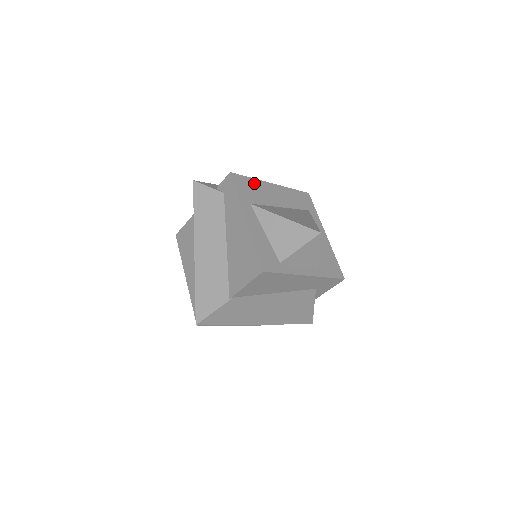
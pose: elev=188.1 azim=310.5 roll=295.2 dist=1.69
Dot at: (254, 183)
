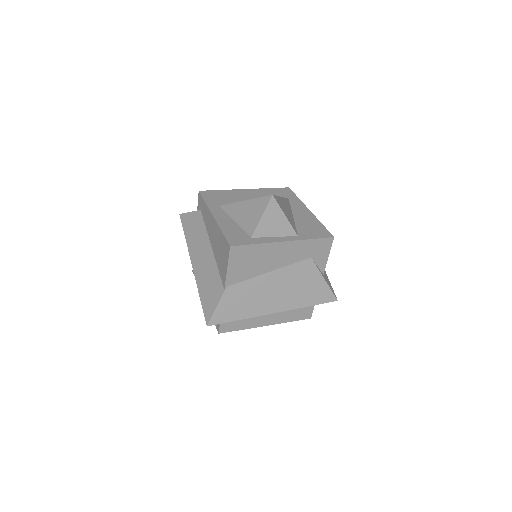
Dot at: (224, 193)
